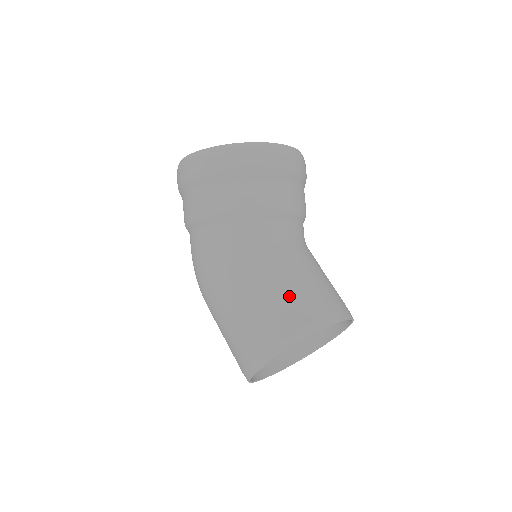
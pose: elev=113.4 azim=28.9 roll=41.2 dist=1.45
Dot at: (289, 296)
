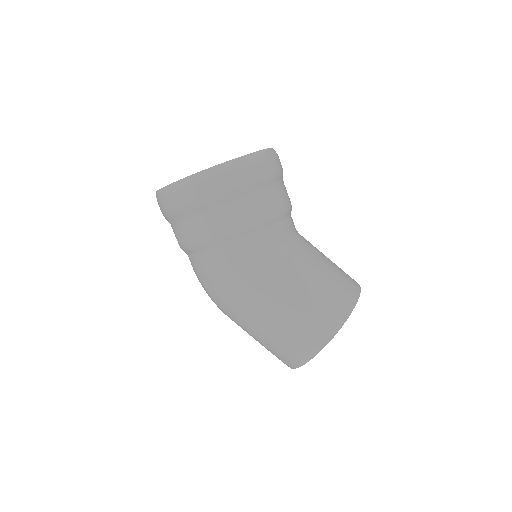
Dot at: (323, 285)
